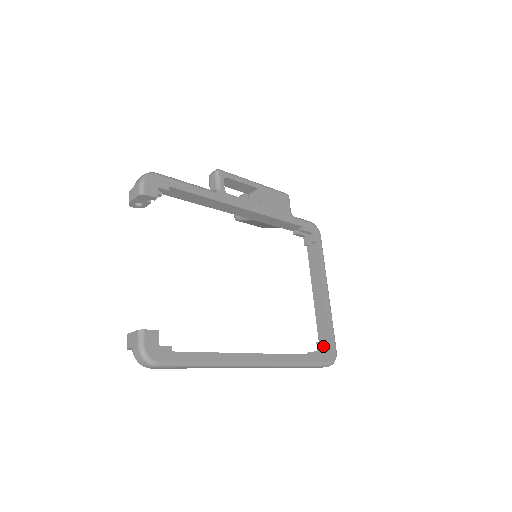
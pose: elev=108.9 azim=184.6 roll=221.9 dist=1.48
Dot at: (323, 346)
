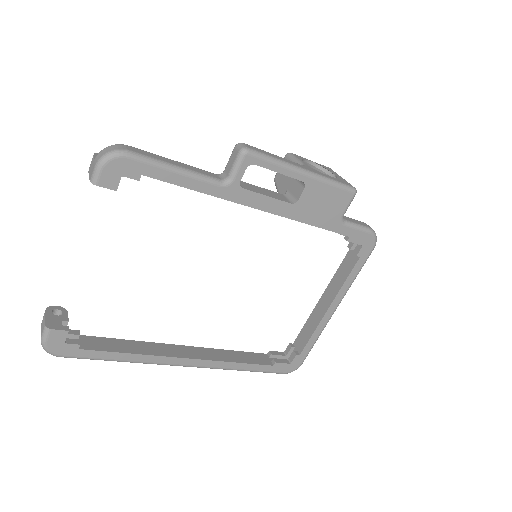
Dot at: (293, 351)
